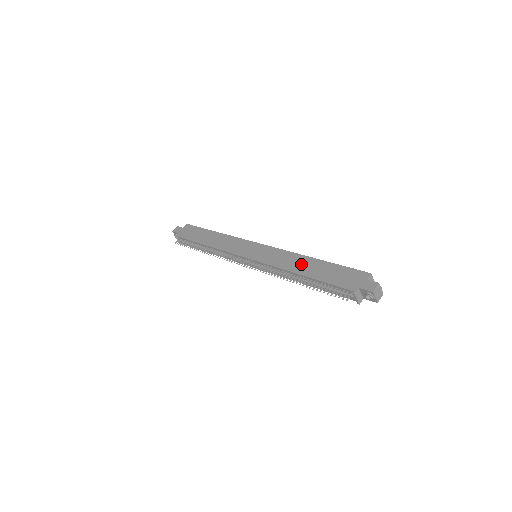
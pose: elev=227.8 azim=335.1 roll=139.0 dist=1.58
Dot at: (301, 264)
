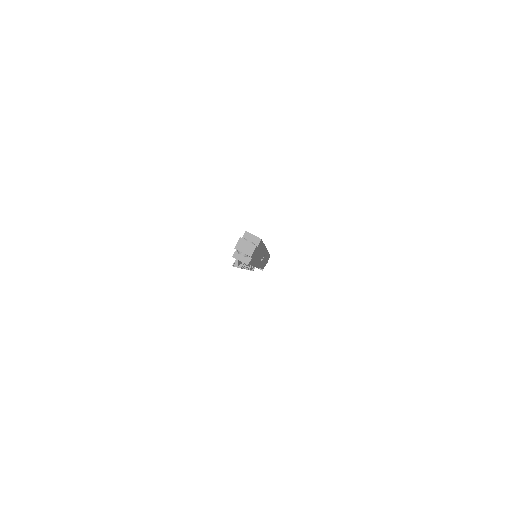
Dot at: occluded
